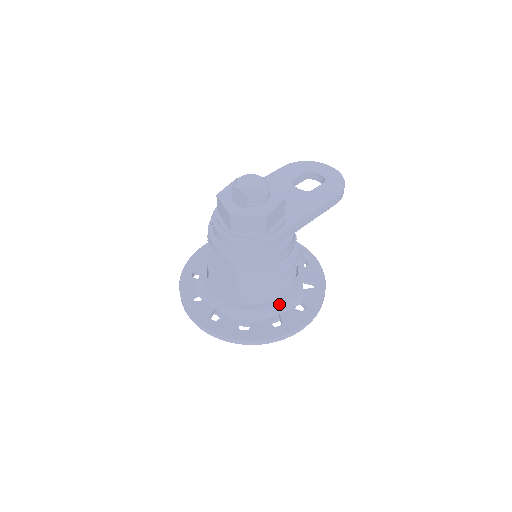
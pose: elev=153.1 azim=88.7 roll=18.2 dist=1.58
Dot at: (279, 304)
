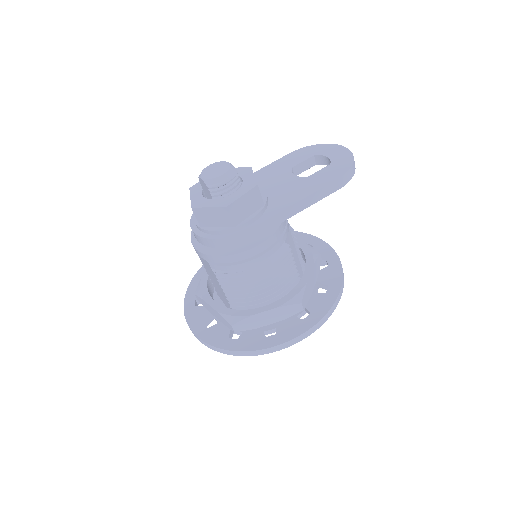
Dot at: (271, 310)
